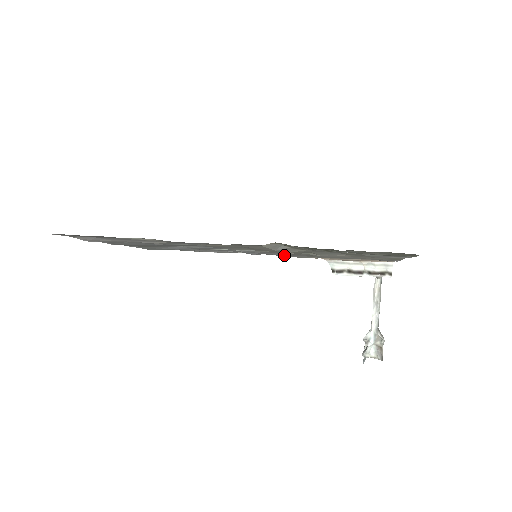
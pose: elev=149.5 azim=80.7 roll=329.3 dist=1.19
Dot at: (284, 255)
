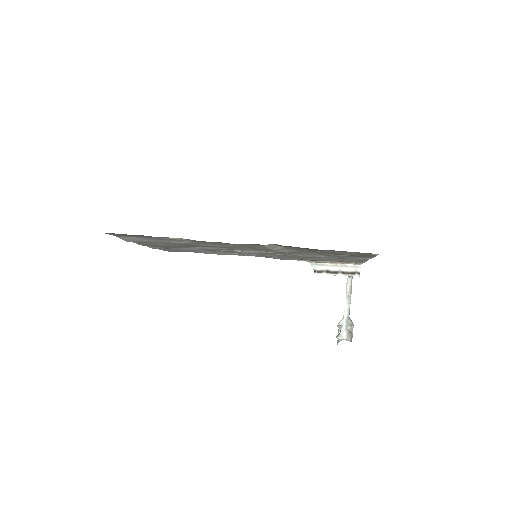
Dot at: (276, 257)
